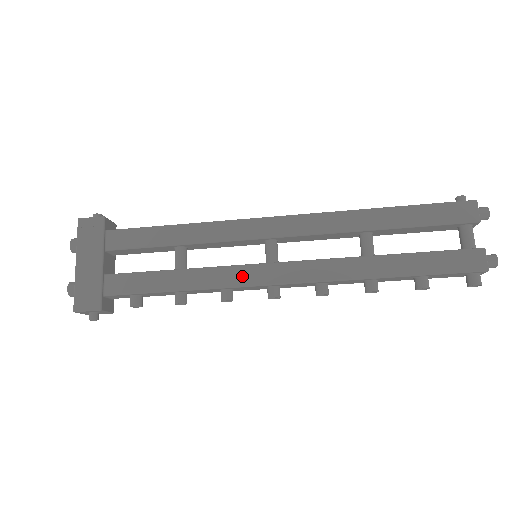
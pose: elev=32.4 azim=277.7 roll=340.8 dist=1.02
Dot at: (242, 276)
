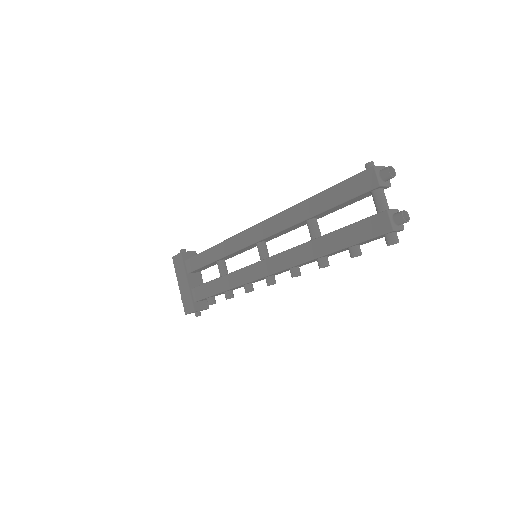
Dot at: (248, 275)
